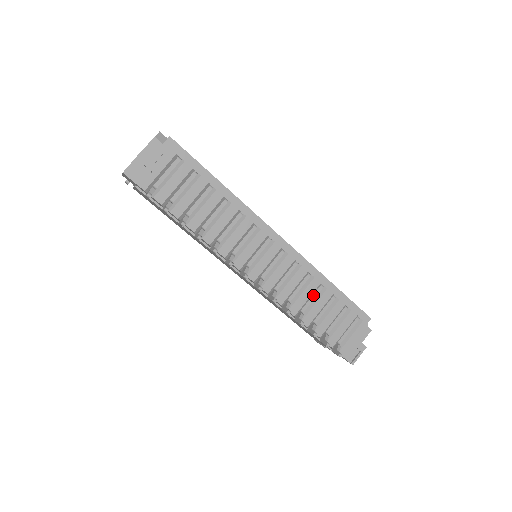
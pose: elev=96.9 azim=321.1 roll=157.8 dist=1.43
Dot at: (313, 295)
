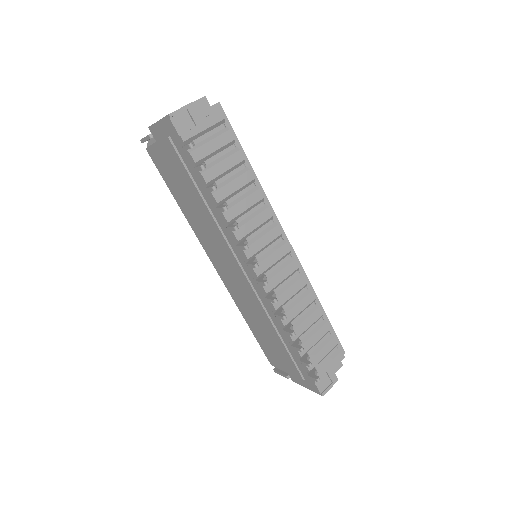
Dot at: (305, 310)
